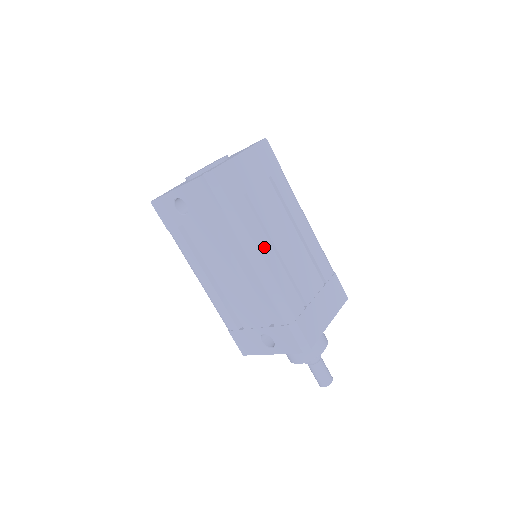
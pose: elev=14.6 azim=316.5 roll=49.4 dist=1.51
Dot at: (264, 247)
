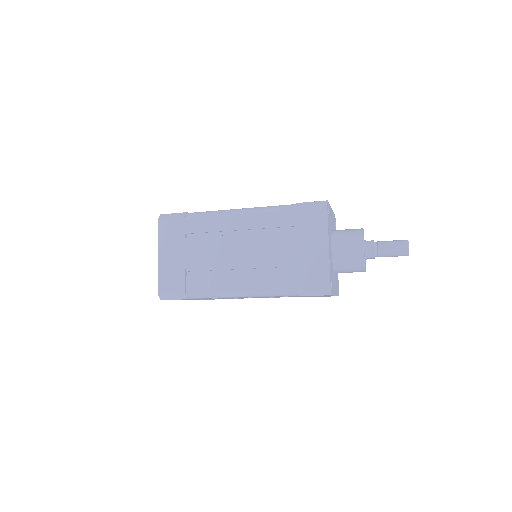
Dot at: (229, 282)
